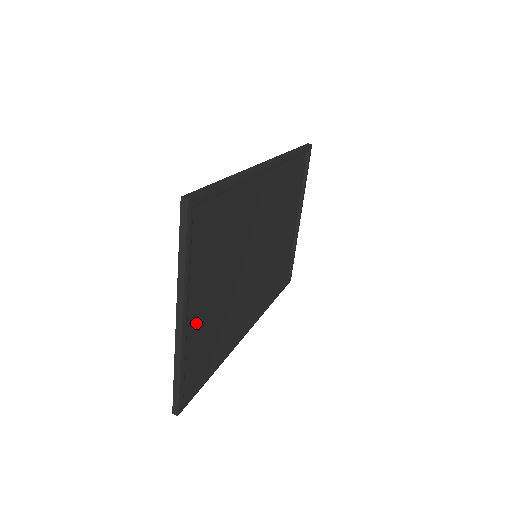
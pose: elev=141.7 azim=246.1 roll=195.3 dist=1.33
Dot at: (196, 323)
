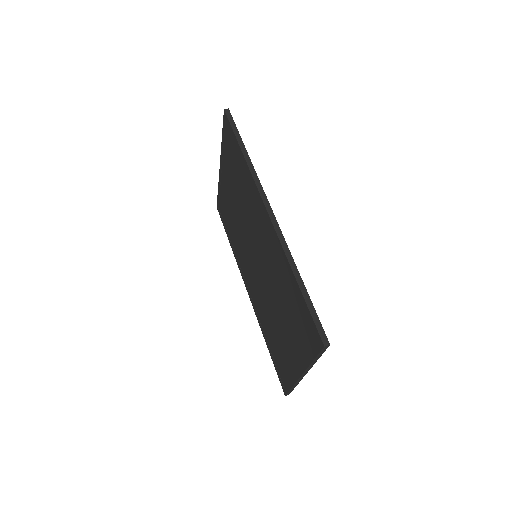
Dot at: occluded
